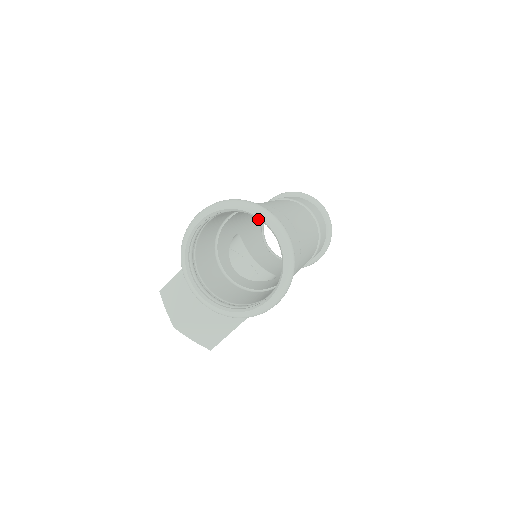
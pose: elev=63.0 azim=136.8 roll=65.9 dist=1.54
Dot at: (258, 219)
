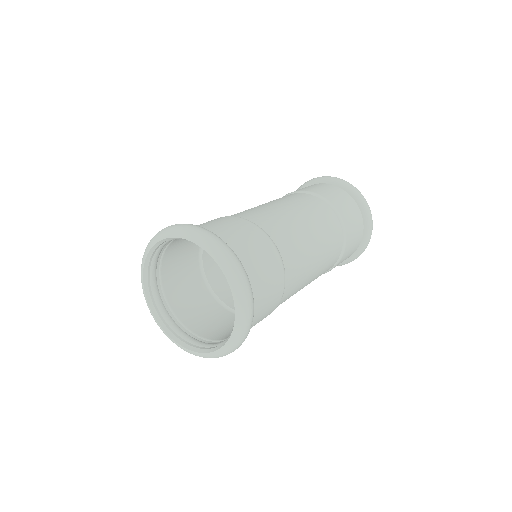
Dot at: occluded
